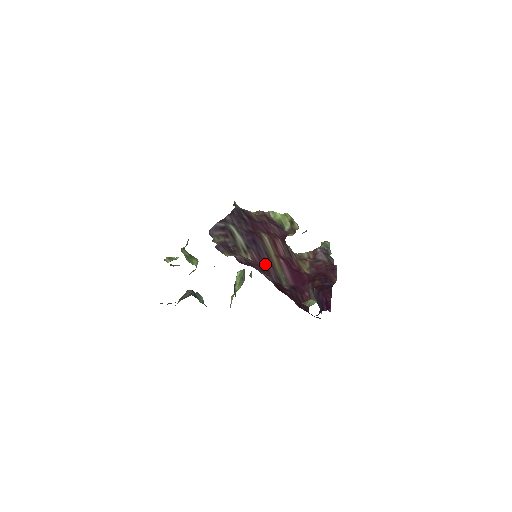
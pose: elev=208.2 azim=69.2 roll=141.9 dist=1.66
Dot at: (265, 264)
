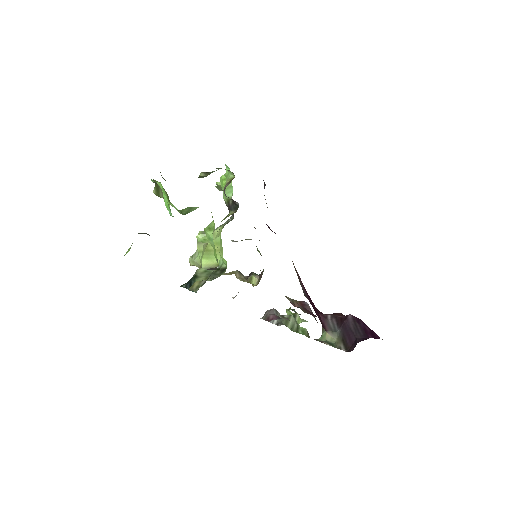
Dot at: occluded
